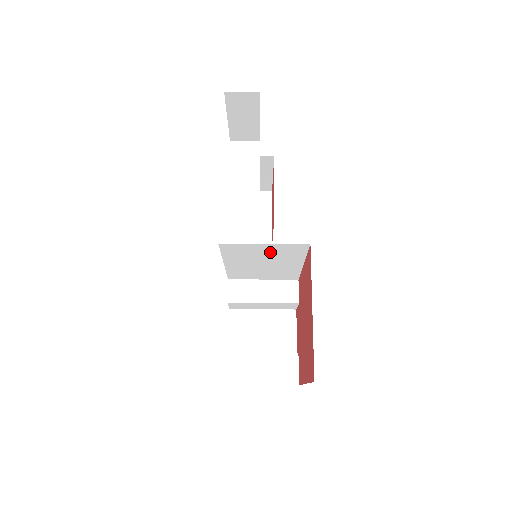
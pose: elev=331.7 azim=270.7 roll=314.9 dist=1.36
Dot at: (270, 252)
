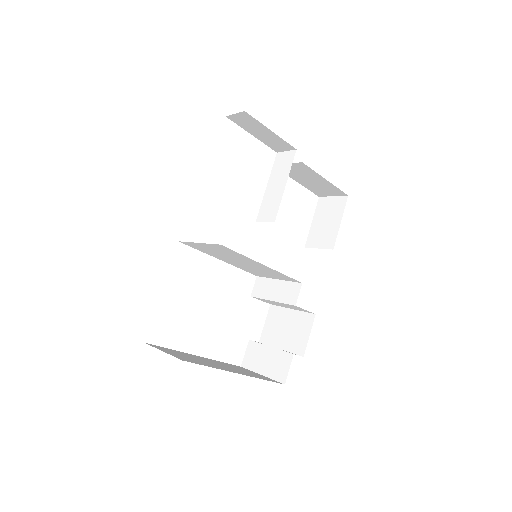
Dot at: (219, 251)
